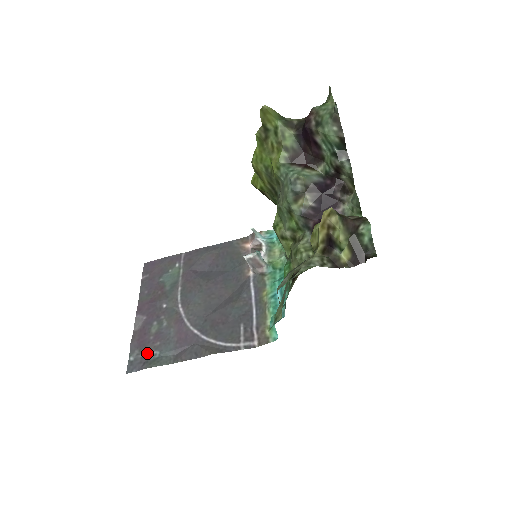
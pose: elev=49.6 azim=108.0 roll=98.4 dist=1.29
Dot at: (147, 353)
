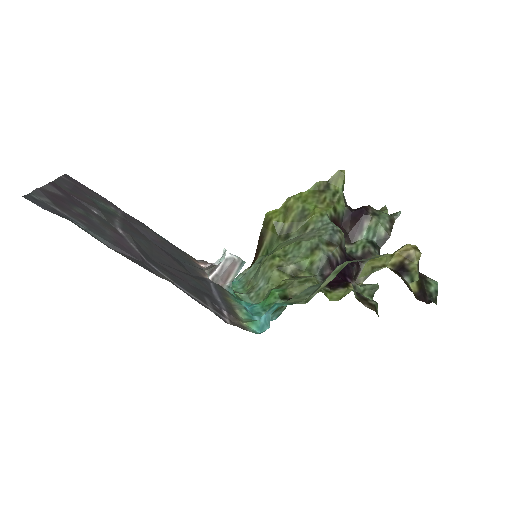
Dot at: (66, 213)
